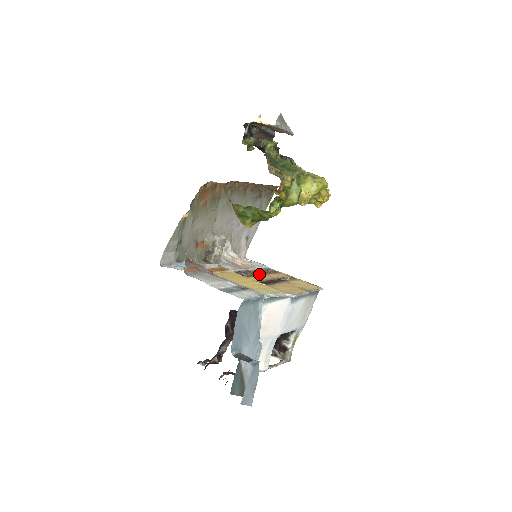
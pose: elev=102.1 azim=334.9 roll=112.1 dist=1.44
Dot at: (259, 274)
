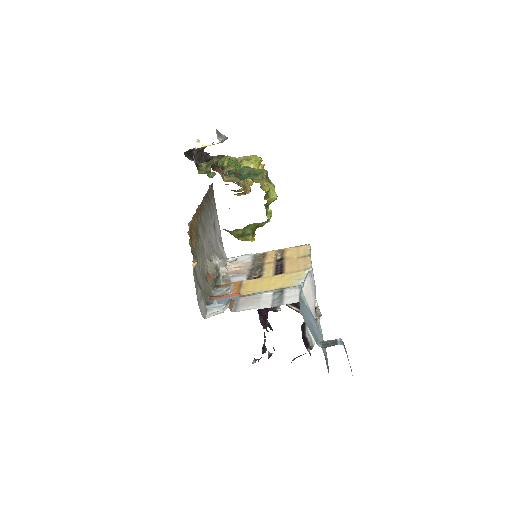
Dot at: (261, 267)
